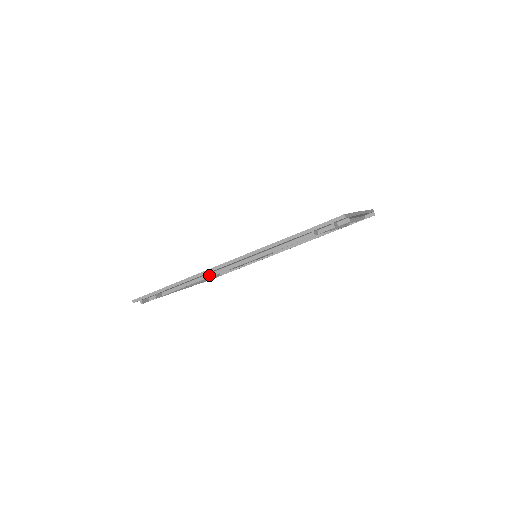
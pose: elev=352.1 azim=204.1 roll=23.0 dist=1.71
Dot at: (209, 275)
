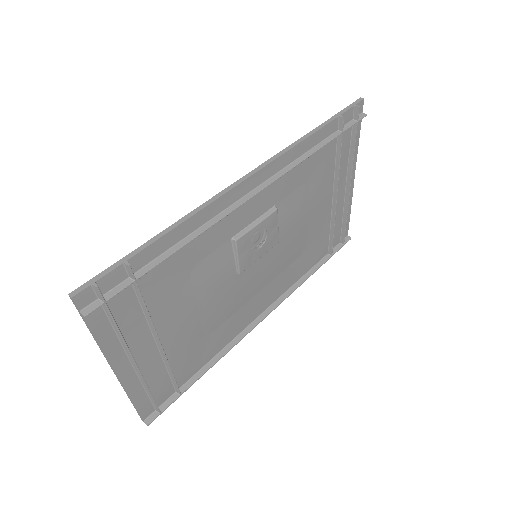
Dot at: (220, 216)
